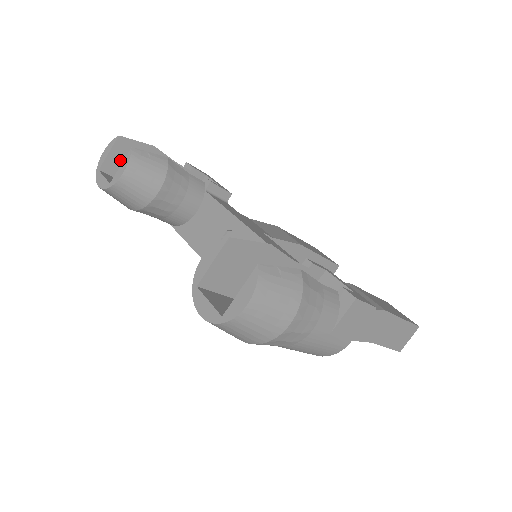
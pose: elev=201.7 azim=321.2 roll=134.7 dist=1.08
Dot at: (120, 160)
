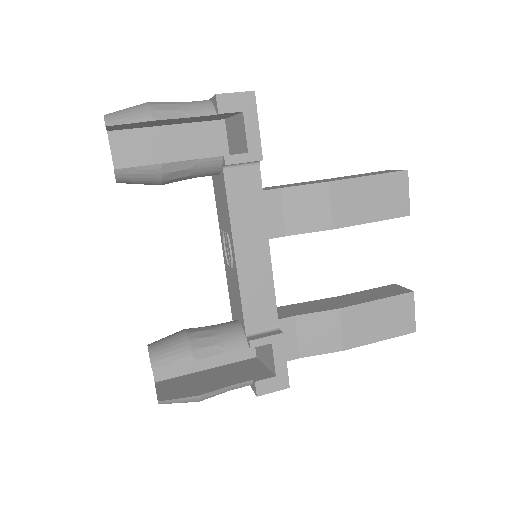
Dot at: (123, 127)
